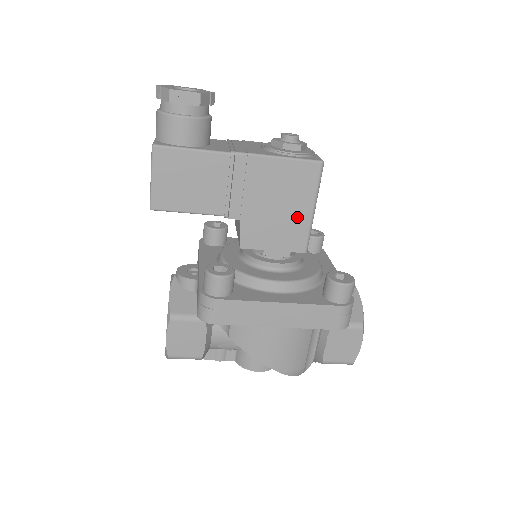
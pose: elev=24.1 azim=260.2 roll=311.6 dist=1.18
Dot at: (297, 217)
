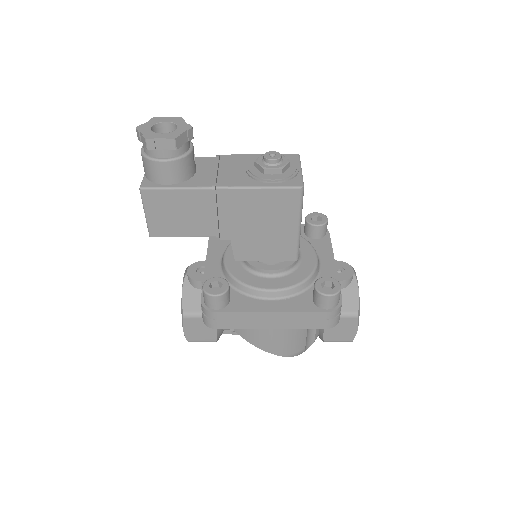
Dot at: (284, 234)
